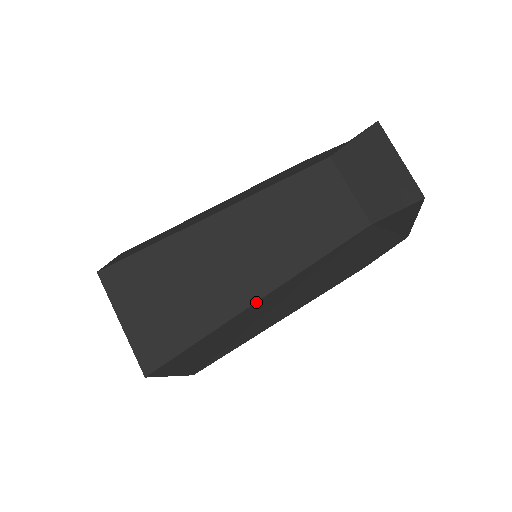
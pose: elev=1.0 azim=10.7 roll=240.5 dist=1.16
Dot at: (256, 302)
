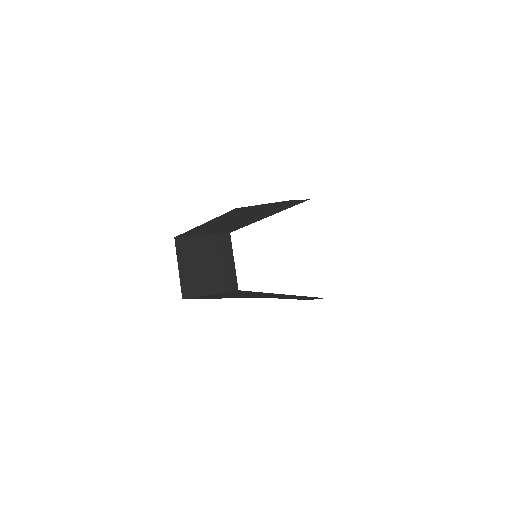
Dot at: (206, 295)
